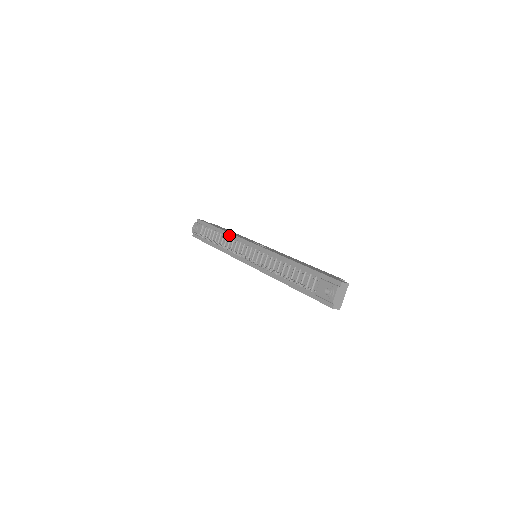
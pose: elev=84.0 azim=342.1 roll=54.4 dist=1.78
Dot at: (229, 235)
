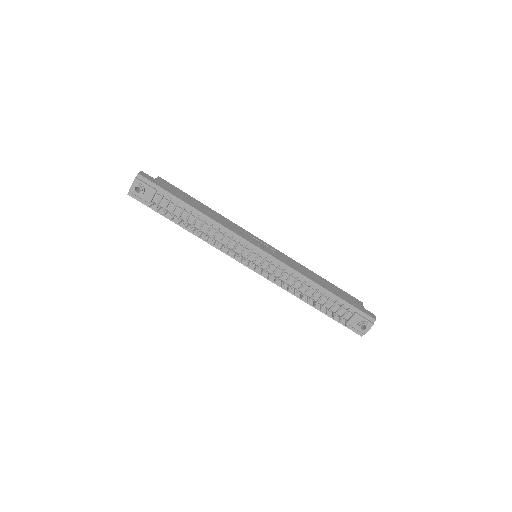
Dot at: (216, 224)
